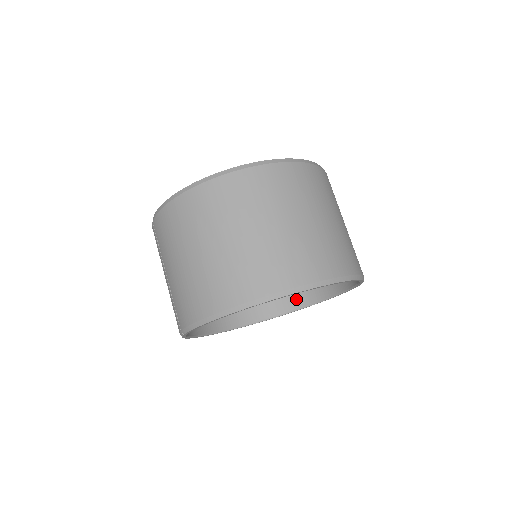
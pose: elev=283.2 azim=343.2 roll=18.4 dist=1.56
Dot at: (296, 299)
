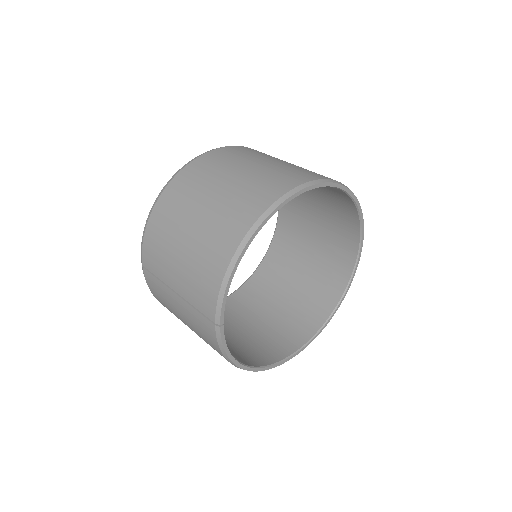
Dot at: (324, 306)
